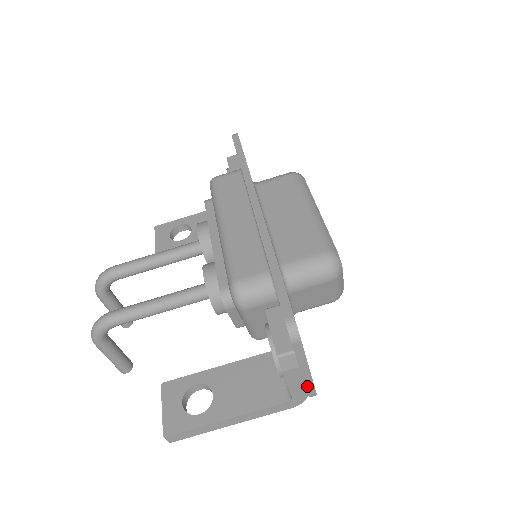
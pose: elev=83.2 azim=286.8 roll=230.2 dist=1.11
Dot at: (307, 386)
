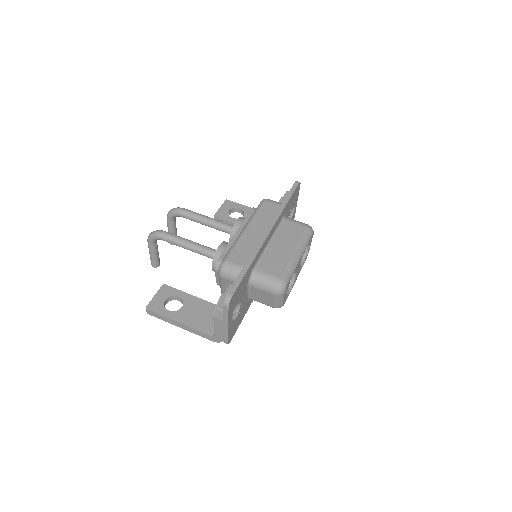
Dot at: (224, 334)
